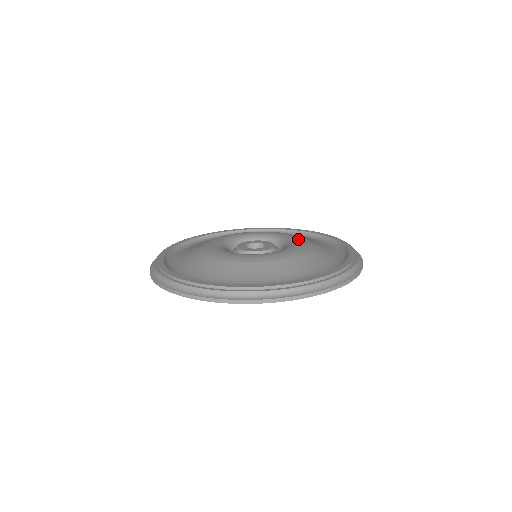
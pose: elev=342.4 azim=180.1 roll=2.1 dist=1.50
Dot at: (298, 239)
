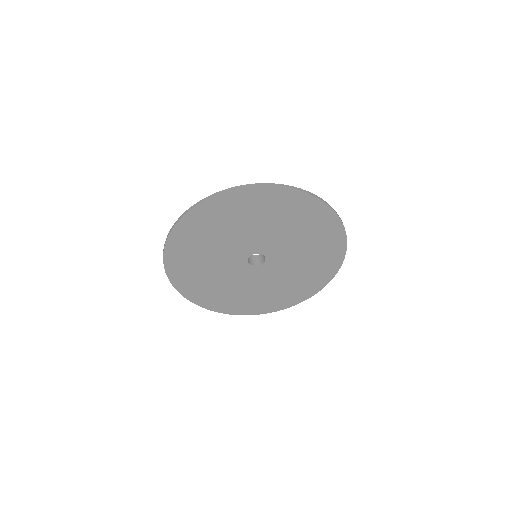
Dot at: occluded
